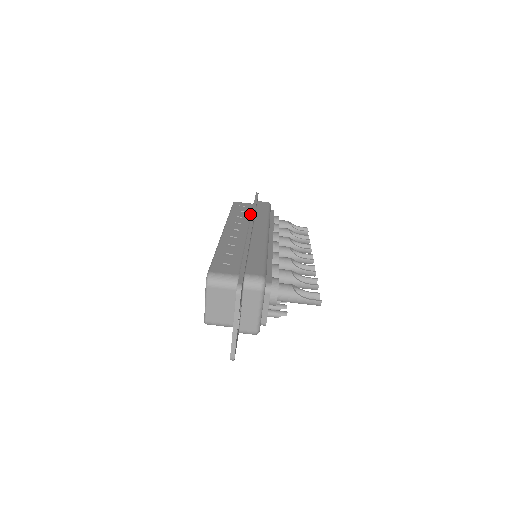
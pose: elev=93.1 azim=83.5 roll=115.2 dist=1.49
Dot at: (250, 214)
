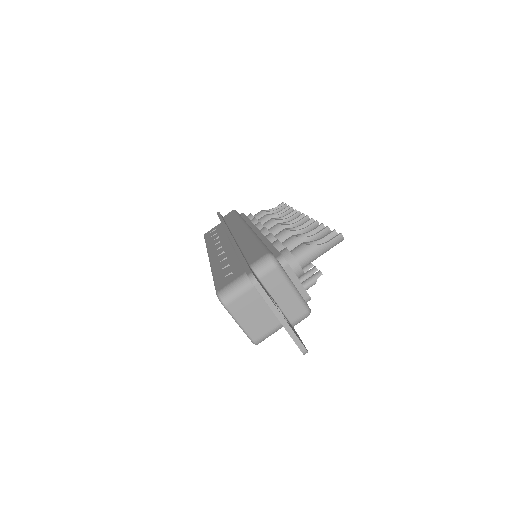
Dot at: (223, 230)
